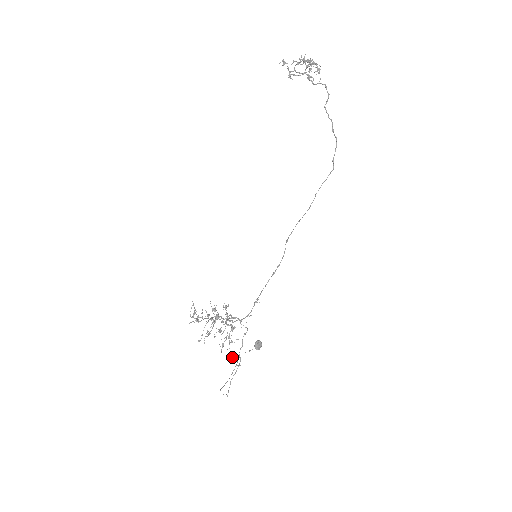
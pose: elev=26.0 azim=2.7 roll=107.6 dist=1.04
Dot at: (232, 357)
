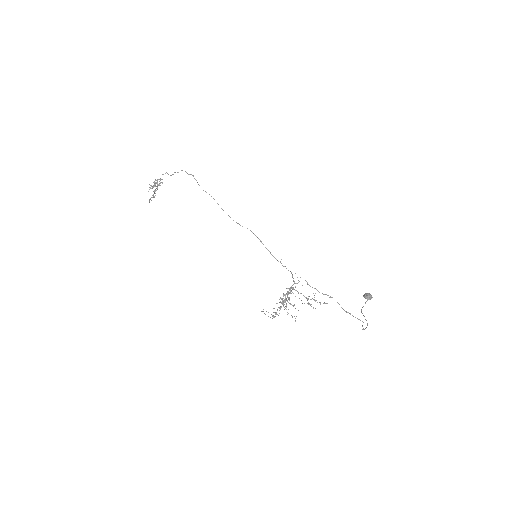
Dot at: (327, 303)
